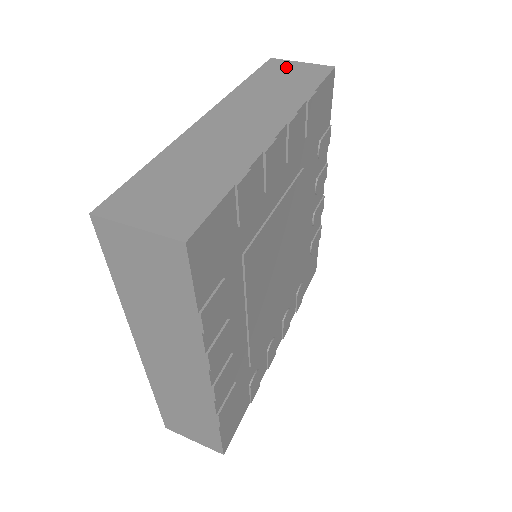
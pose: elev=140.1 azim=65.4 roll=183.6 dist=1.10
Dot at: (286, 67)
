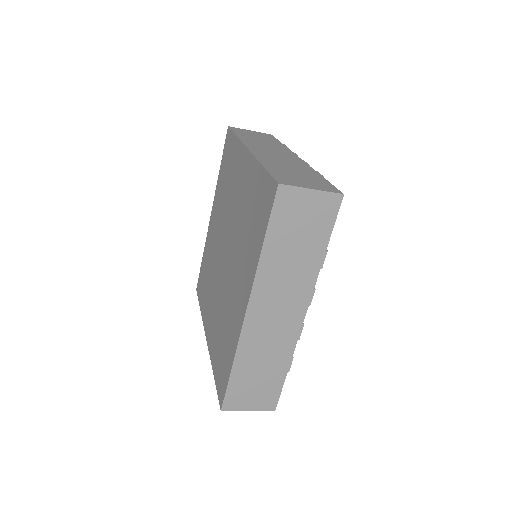
Dot at: occluded
